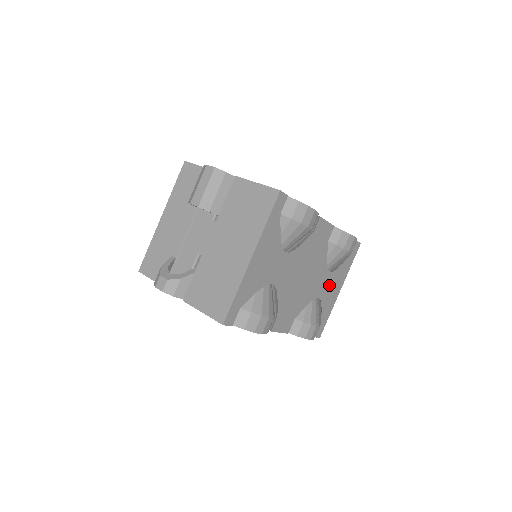
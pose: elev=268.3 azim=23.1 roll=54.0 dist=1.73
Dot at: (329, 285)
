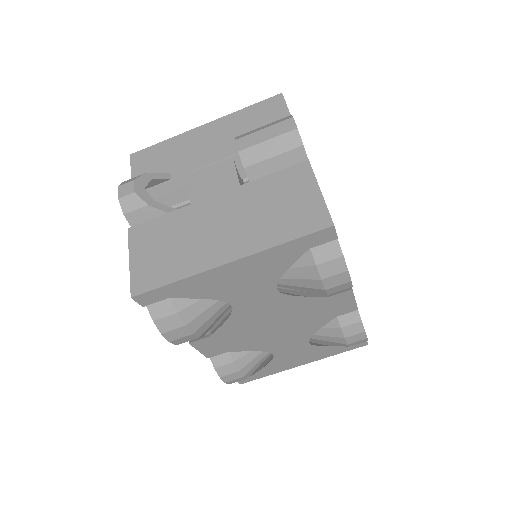
Dot at: (296, 352)
